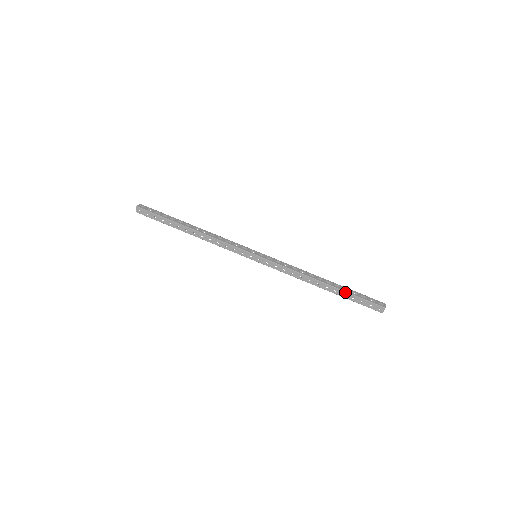
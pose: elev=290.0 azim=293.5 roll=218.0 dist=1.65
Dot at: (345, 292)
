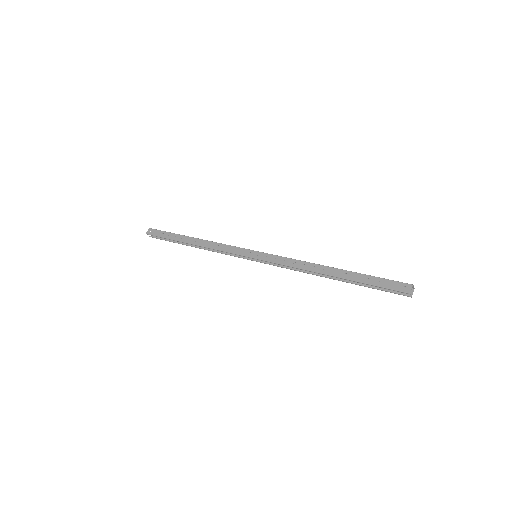
Dot at: (358, 273)
